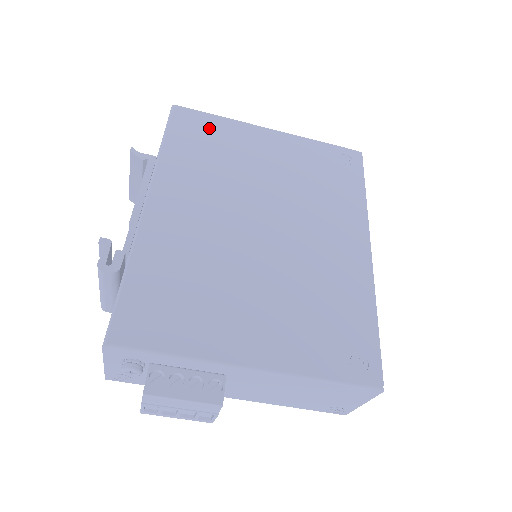
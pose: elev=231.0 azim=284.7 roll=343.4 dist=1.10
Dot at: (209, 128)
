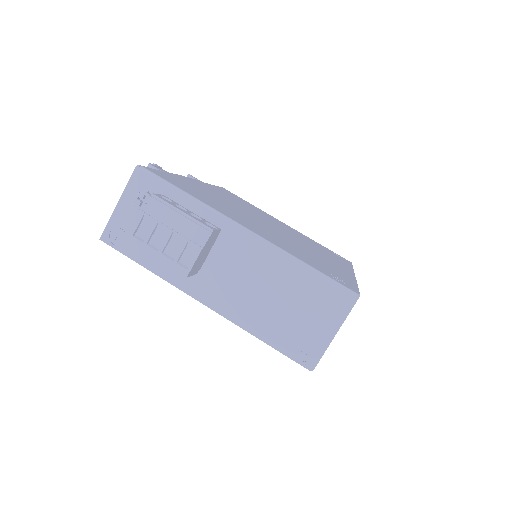
Dot at: occluded
